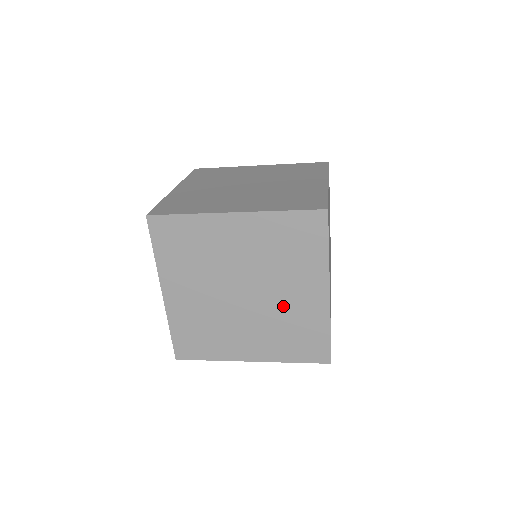
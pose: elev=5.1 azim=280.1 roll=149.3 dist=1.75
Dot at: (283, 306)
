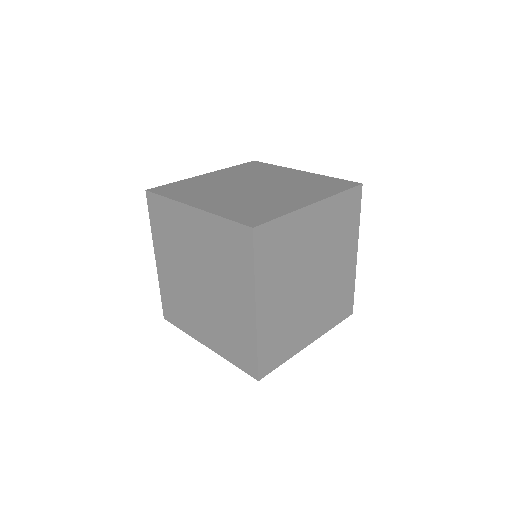
Dot at: (225, 307)
